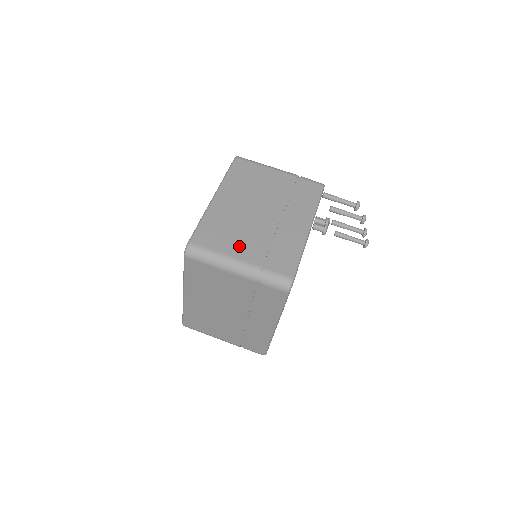
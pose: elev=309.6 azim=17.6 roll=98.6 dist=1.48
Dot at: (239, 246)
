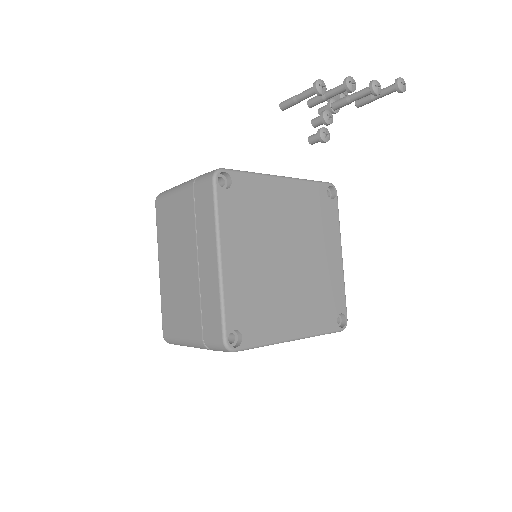
Dot at: (184, 321)
